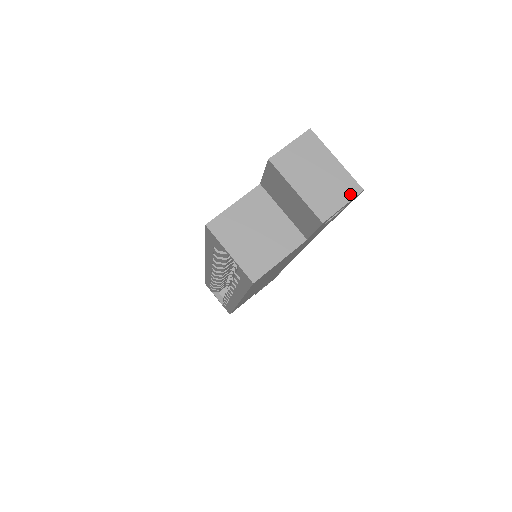
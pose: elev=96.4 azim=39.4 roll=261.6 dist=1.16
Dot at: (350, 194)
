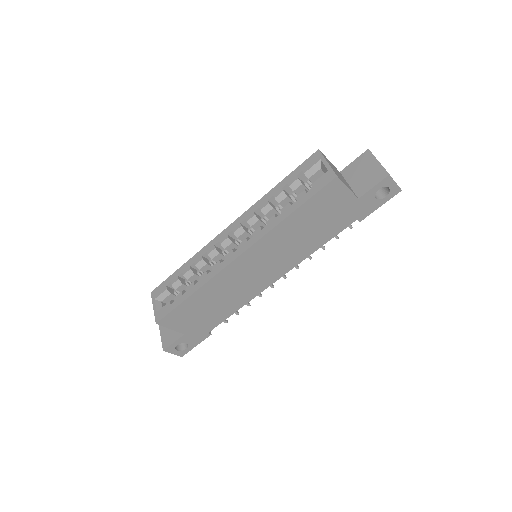
Dot at: (397, 185)
